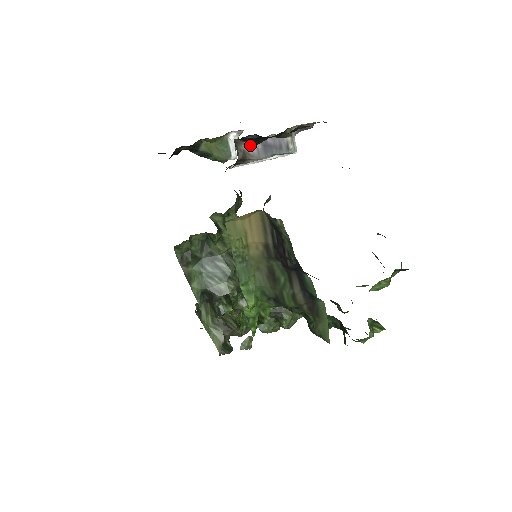
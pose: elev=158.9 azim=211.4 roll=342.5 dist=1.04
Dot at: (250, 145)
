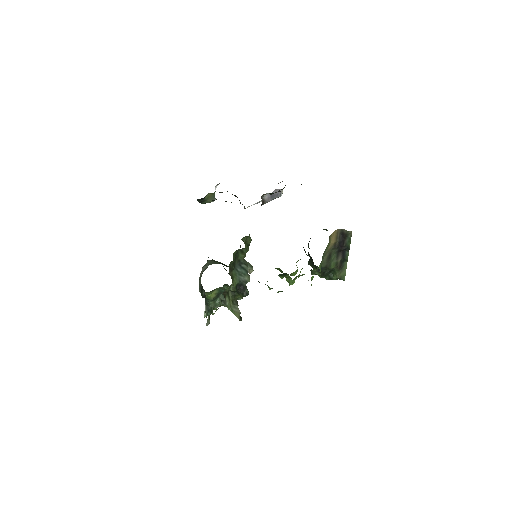
Dot at: (266, 196)
